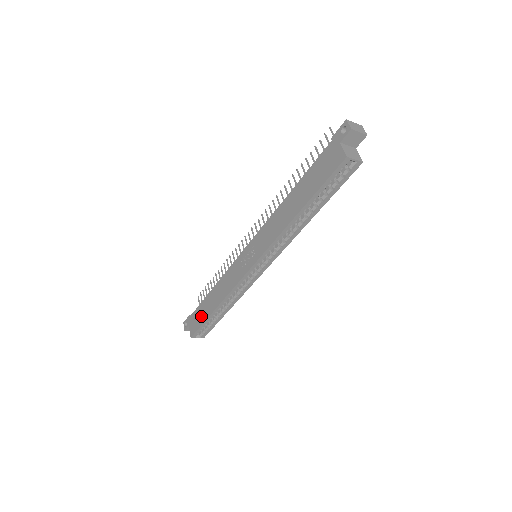
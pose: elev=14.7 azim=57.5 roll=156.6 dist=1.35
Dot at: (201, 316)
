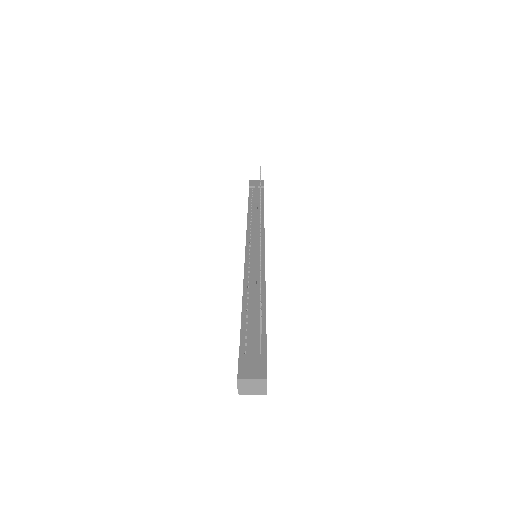
Dot at: occluded
